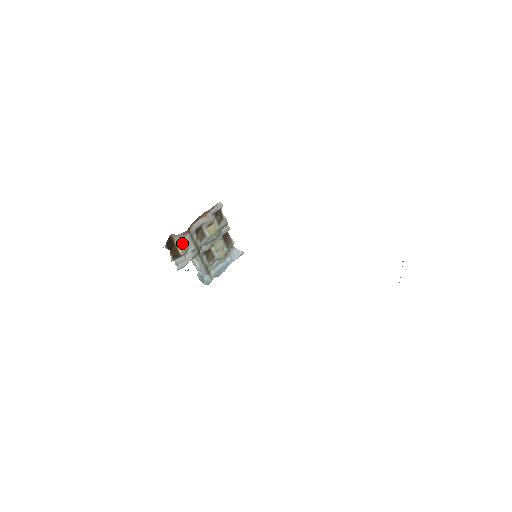
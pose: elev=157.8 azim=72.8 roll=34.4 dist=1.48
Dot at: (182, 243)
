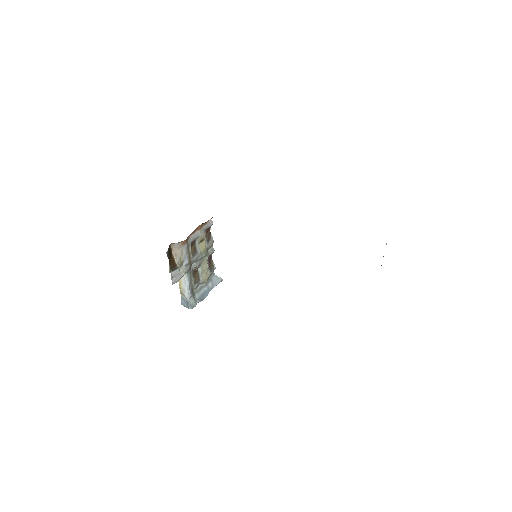
Dot at: (179, 254)
